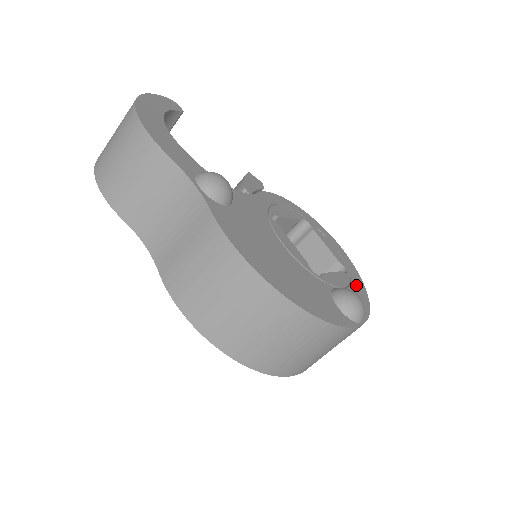
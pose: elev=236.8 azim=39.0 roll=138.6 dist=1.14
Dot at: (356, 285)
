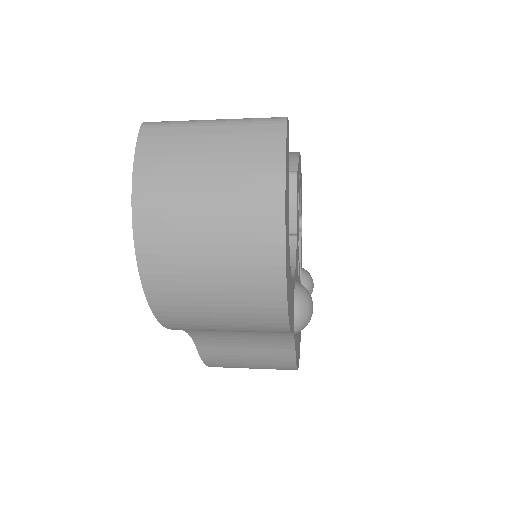
Dot at: occluded
